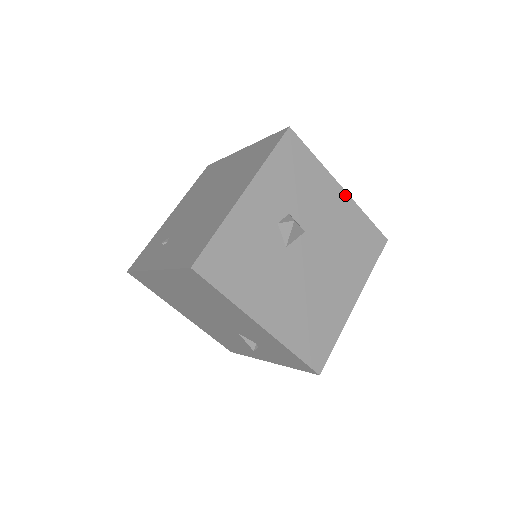
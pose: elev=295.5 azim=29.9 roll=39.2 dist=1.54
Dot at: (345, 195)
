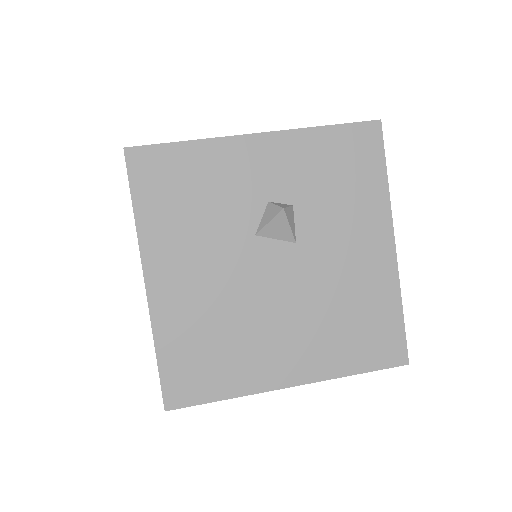
Dot at: (392, 256)
